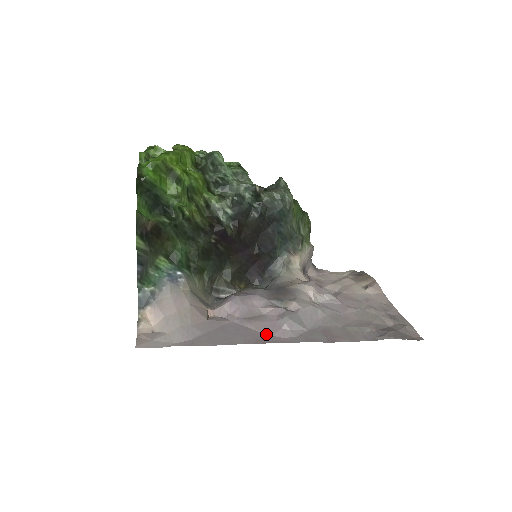
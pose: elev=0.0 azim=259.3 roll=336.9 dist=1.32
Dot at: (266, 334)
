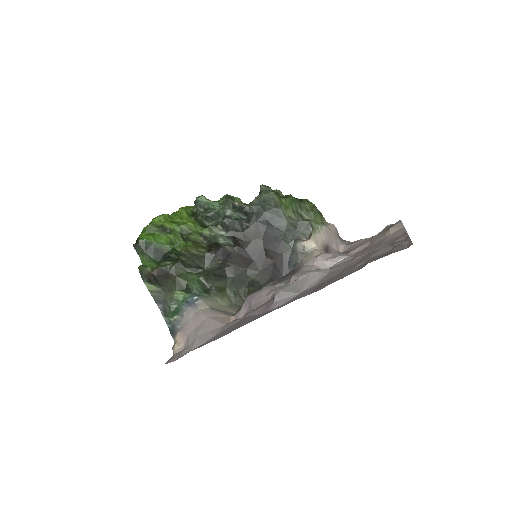
Dot at: (263, 313)
